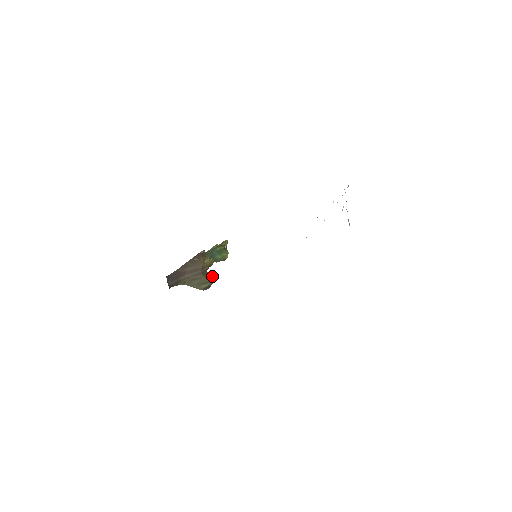
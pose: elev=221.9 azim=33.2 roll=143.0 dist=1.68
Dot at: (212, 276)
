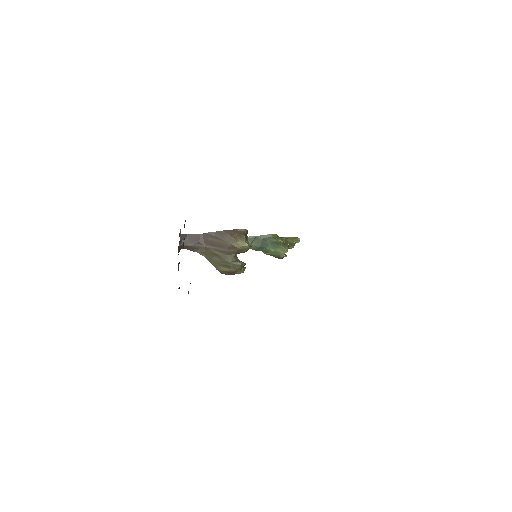
Dot at: (237, 263)
